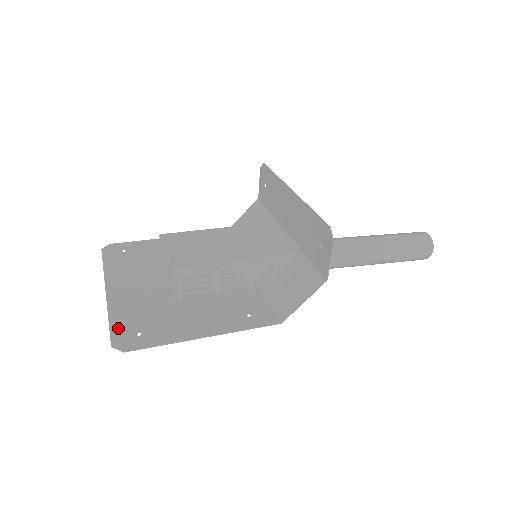
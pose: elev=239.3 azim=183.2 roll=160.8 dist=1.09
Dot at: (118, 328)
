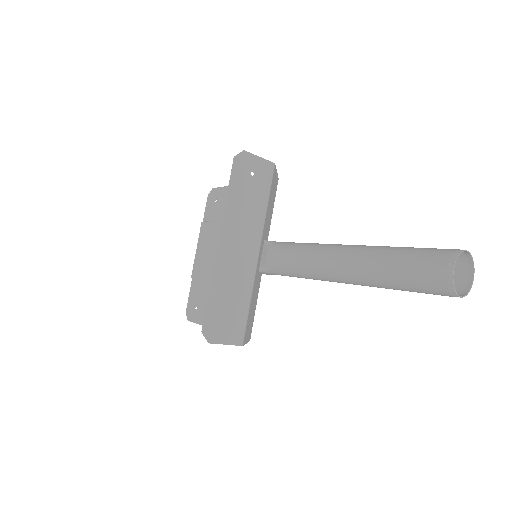
Dot at: (191, 298)
